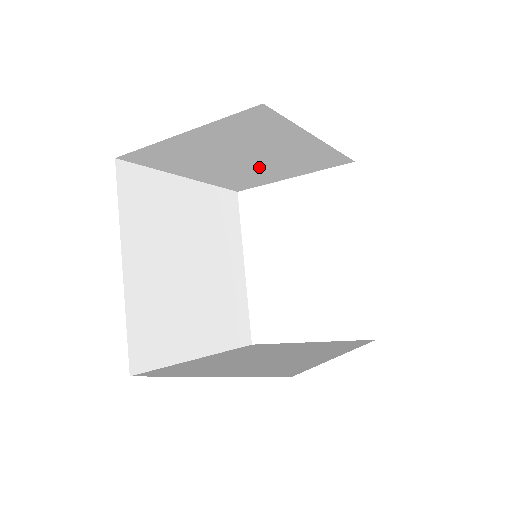
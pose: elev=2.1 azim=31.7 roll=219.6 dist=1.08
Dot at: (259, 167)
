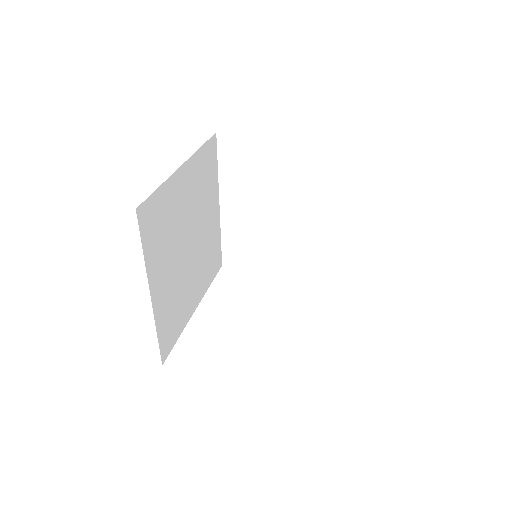
Dot at: (273, 234)
